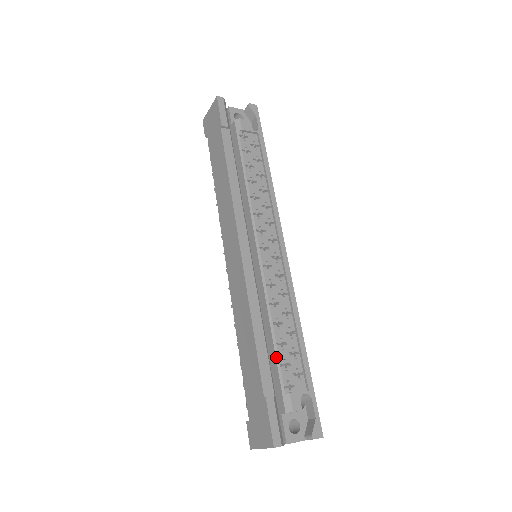
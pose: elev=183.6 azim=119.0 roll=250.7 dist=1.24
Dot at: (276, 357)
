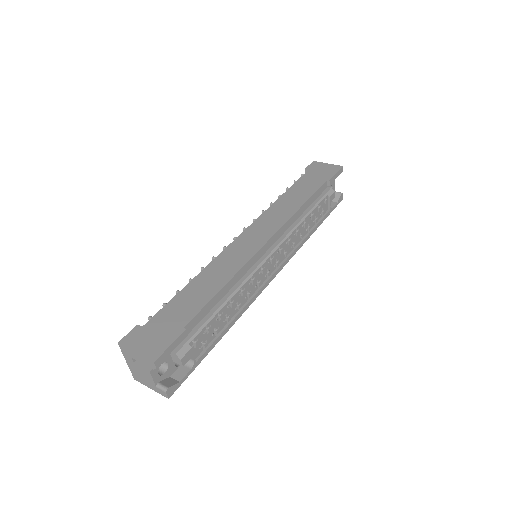
Dot at: (210, 318)
